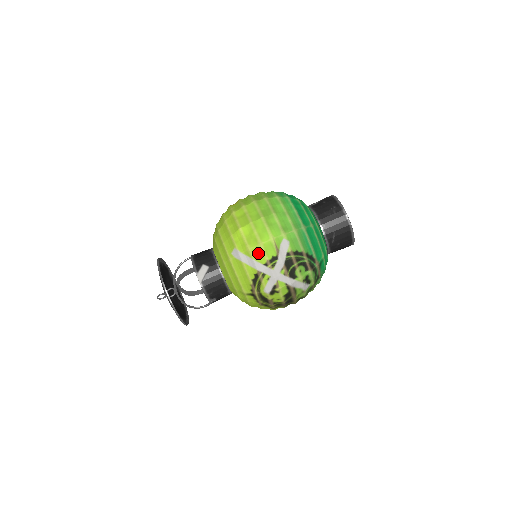
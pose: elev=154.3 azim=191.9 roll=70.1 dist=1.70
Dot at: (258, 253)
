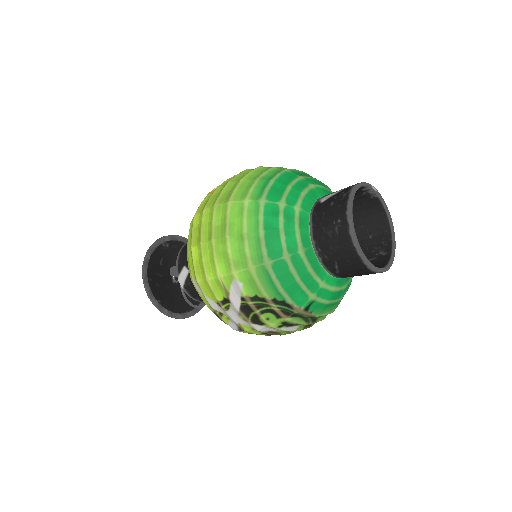
Dot at: (208, 289)
